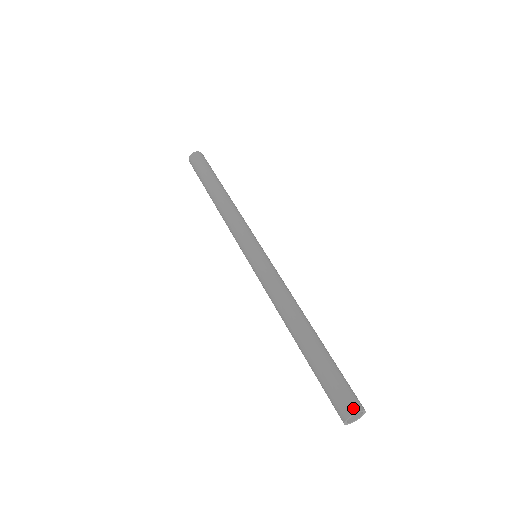
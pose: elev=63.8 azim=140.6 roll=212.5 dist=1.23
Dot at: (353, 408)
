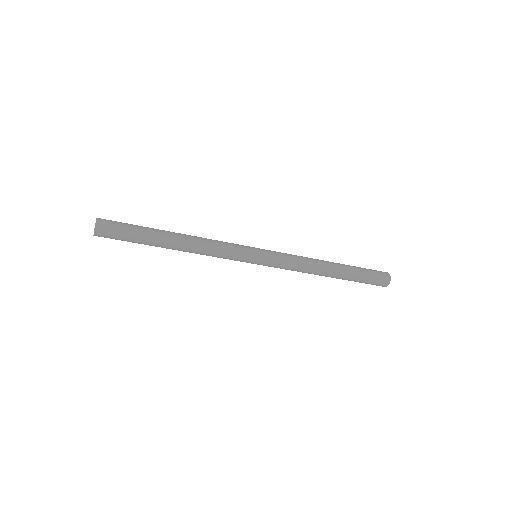
Dot at: (387, 283)
